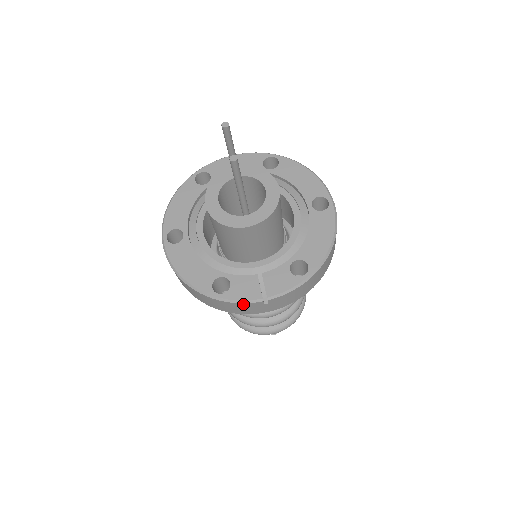
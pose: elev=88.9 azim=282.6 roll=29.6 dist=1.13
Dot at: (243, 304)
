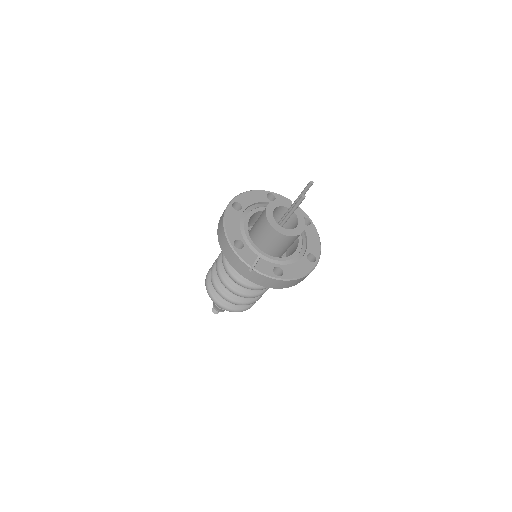
Dot at: (240, 261)
